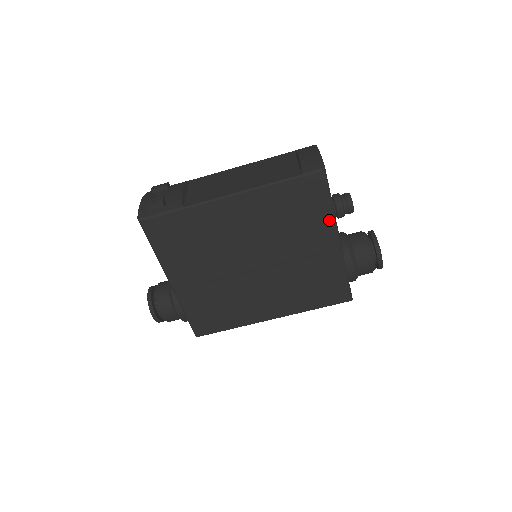
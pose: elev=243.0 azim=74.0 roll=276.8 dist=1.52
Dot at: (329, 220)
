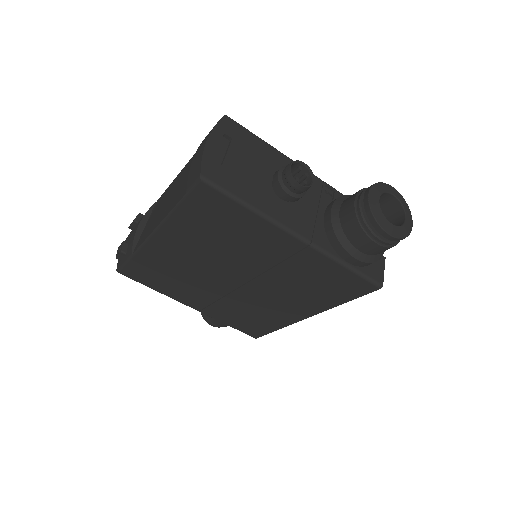
Dot at: (263, 223)
